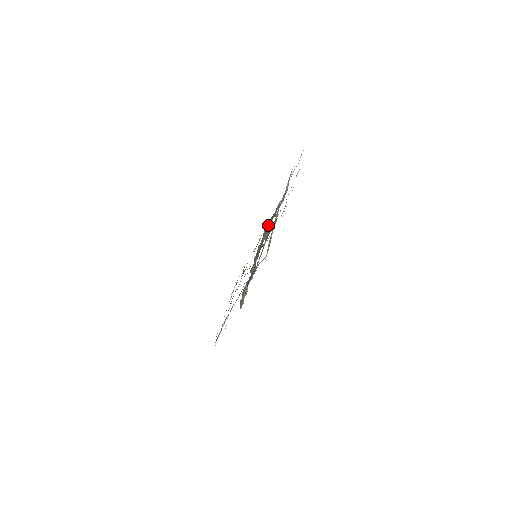
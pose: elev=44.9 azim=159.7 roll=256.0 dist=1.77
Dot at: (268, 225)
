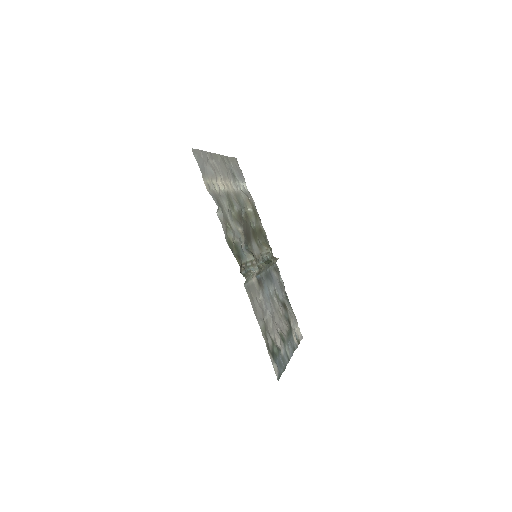
Dot at: (260, 239)
